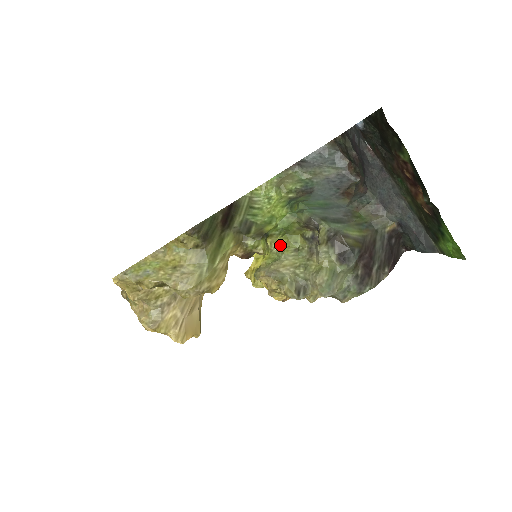
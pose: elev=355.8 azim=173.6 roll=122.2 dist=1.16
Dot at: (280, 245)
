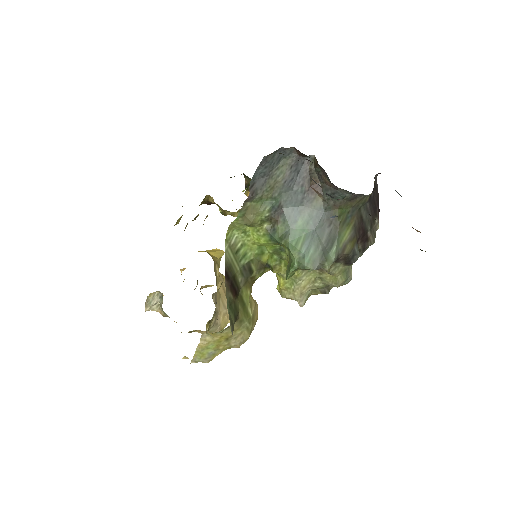
Dot at: occluded
